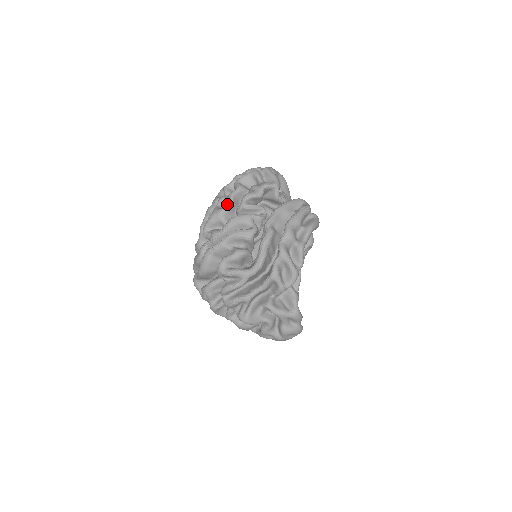
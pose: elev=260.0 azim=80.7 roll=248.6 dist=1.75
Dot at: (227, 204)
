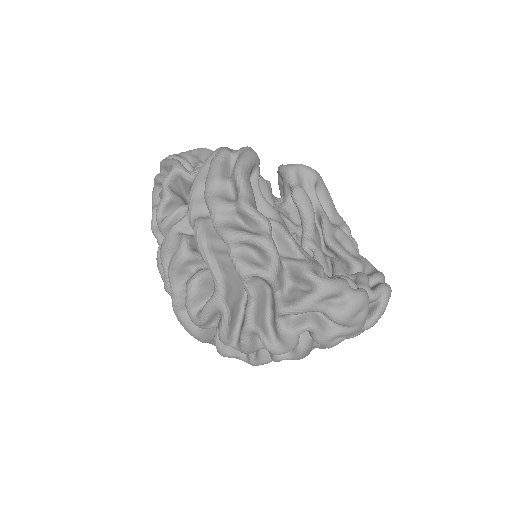
Dot at: occluded
